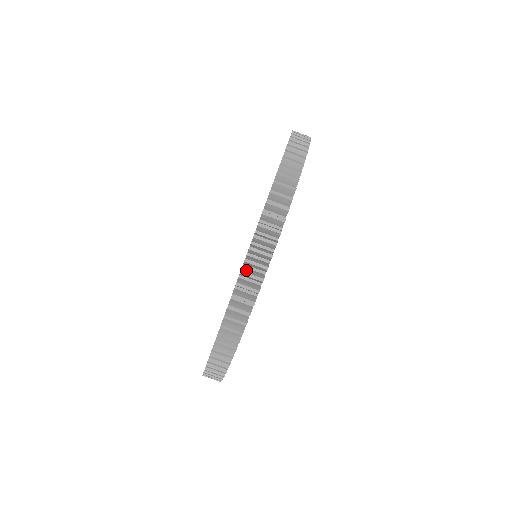
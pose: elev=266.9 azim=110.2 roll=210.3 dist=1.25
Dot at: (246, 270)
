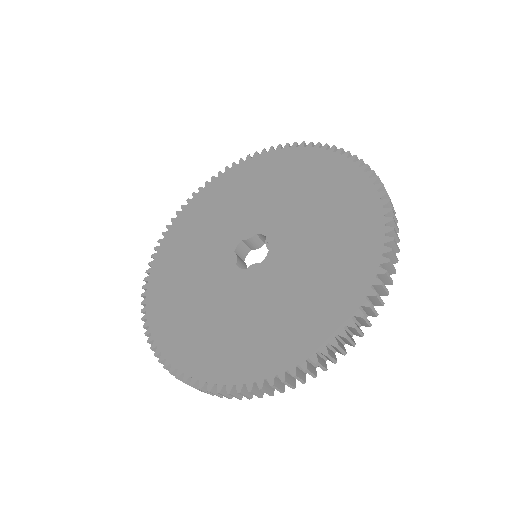
Dot at: (156, 350)
